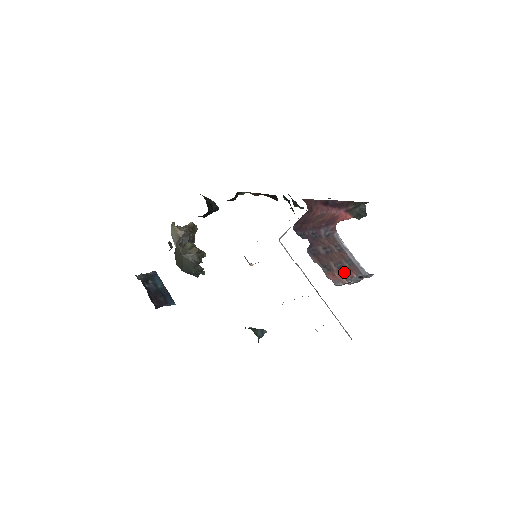
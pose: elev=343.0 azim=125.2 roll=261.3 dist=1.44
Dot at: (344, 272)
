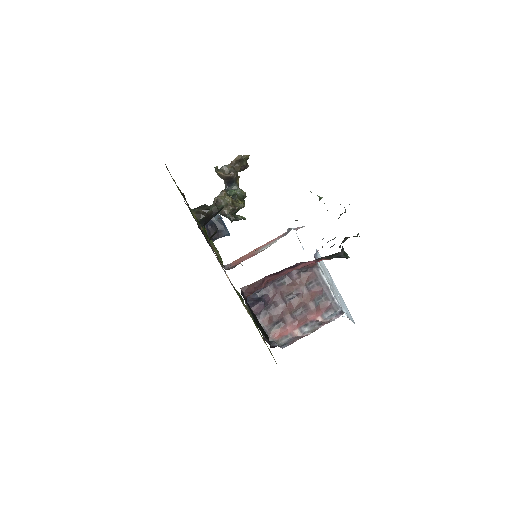
Dot at: (302, 320)
